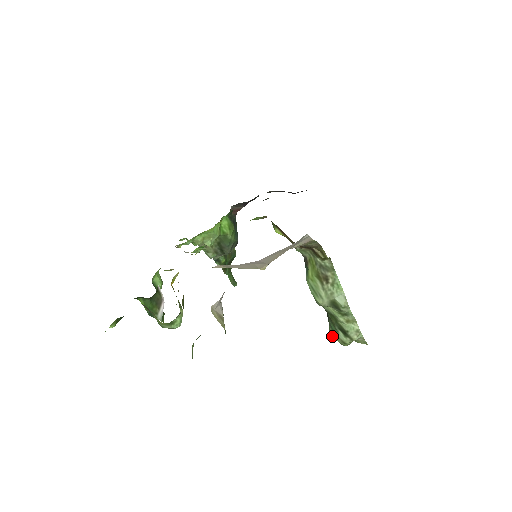
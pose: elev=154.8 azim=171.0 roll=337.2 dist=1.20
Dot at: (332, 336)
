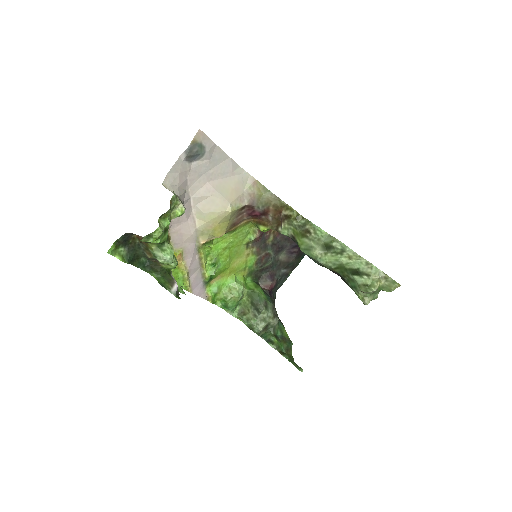
Dot at: (362, 298)
